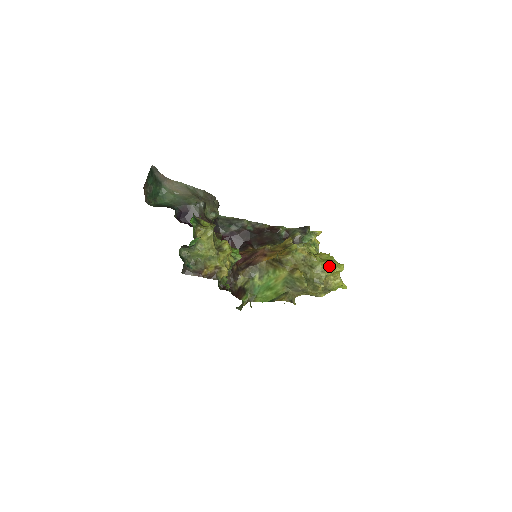
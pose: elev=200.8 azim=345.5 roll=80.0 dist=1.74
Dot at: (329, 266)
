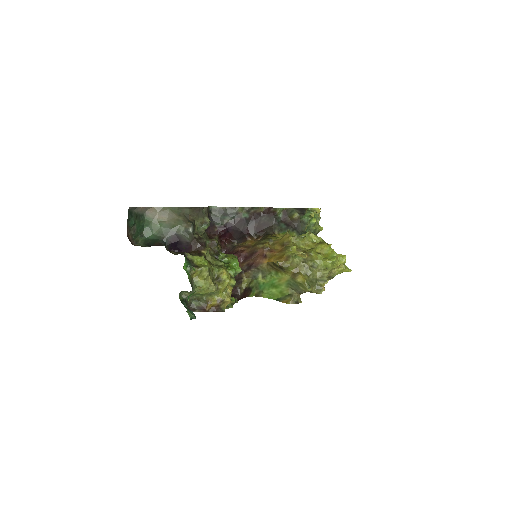
Dot at: (331, 264)
